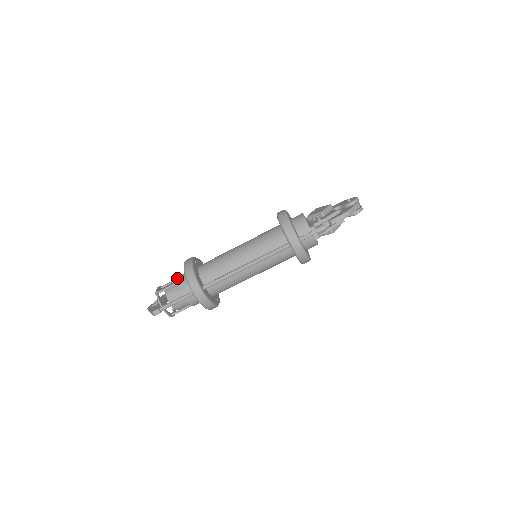
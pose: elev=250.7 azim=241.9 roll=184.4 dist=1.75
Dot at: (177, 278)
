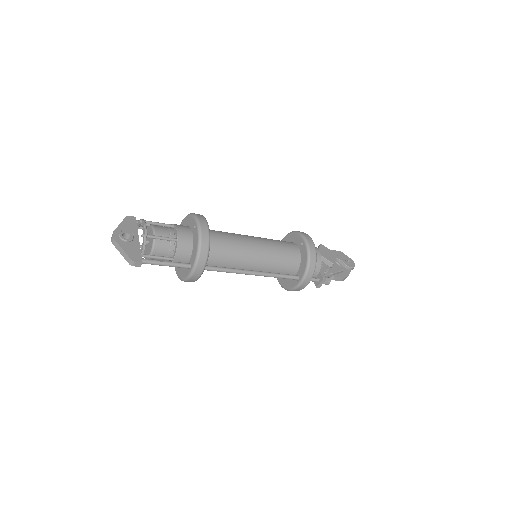
Dot at: (169, 224)
